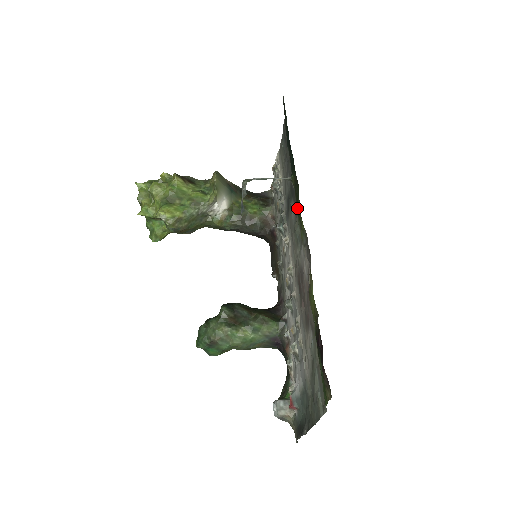
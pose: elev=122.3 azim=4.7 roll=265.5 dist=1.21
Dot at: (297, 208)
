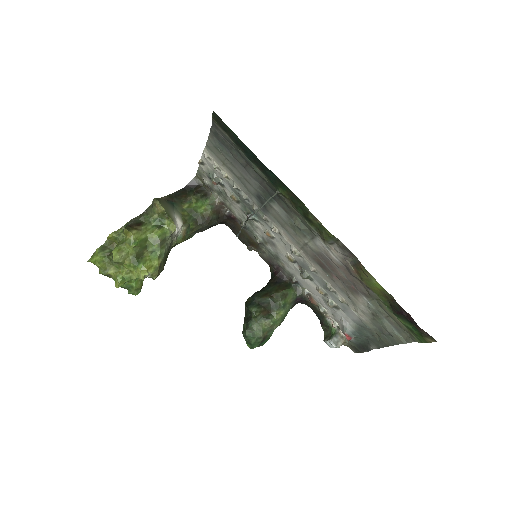
Dot at: (309, 219)
